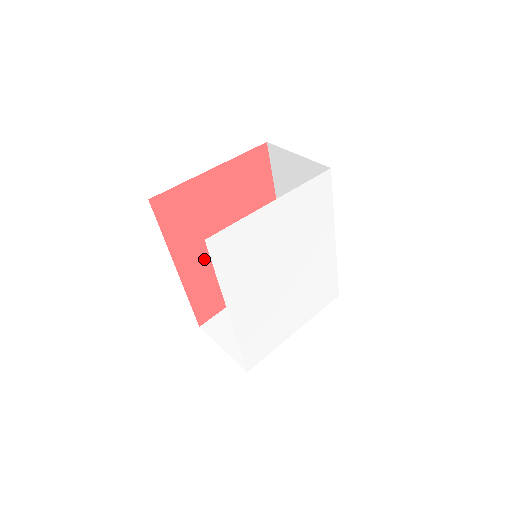
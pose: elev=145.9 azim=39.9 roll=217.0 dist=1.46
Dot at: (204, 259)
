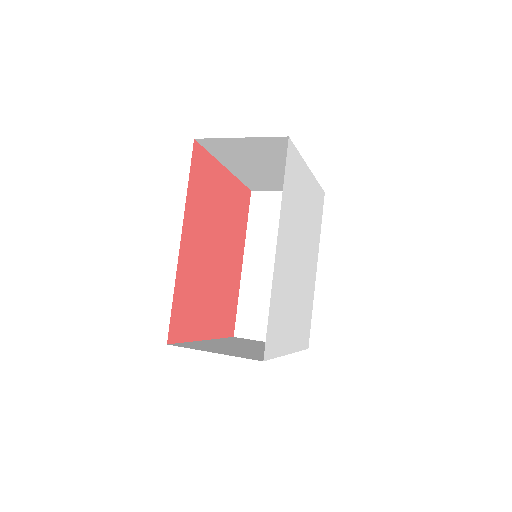
Dot at: (197, 252)
